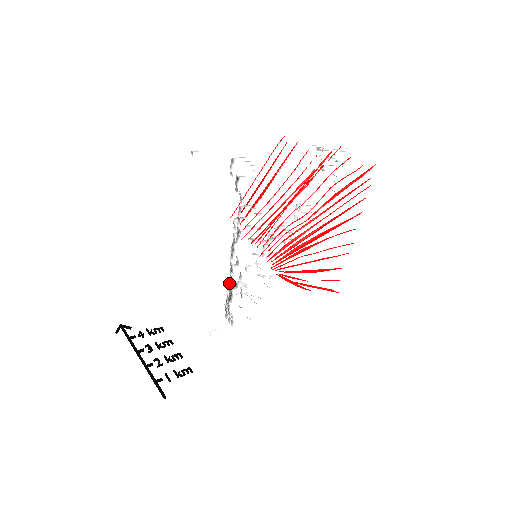
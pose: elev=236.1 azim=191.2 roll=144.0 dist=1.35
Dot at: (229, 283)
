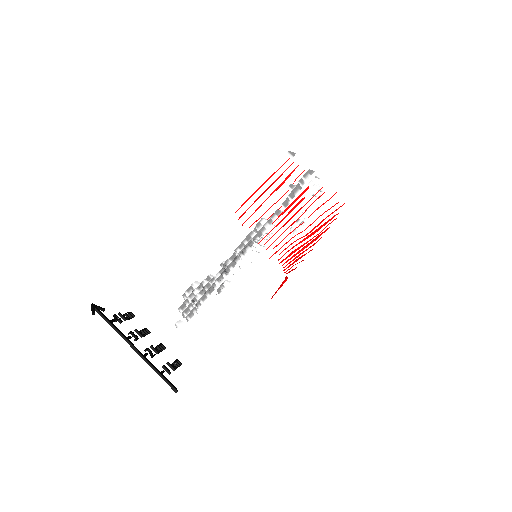
Dot at: (219, 276)
